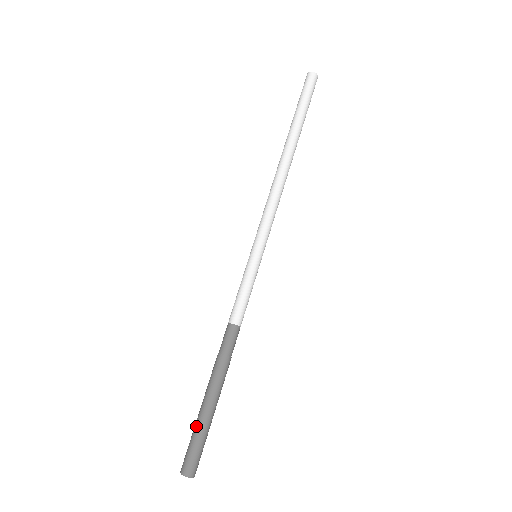
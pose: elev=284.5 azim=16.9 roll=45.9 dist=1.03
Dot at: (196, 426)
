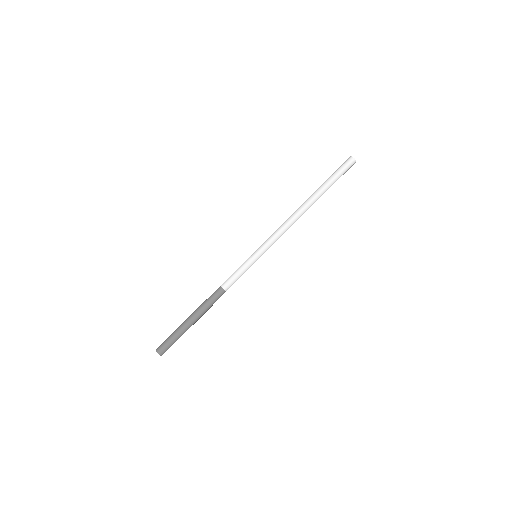
Dot at: (175, 331)
